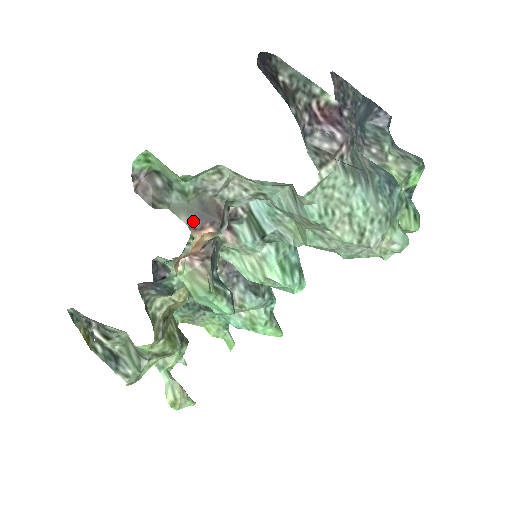
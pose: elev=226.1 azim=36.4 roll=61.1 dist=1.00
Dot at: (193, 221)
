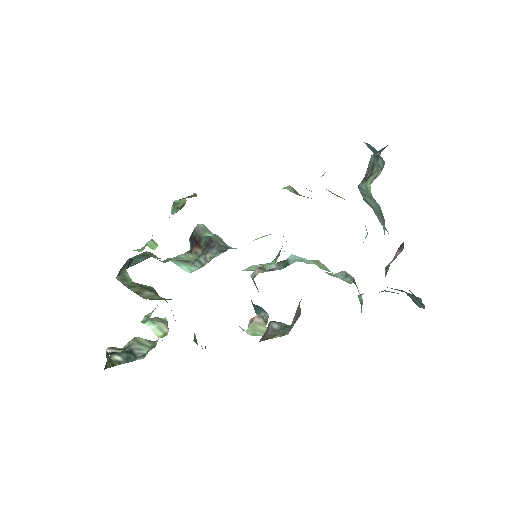
Dot at: occluded
